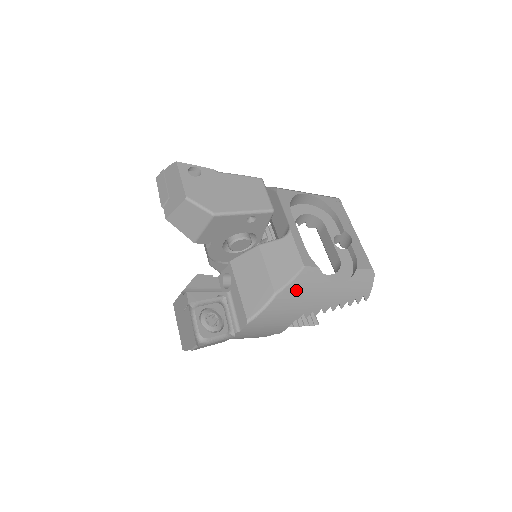
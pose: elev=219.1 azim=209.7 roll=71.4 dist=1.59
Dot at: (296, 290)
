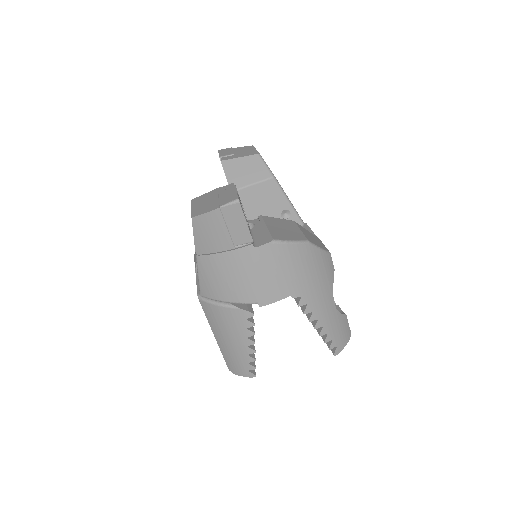
Dot at: (317, 261)
